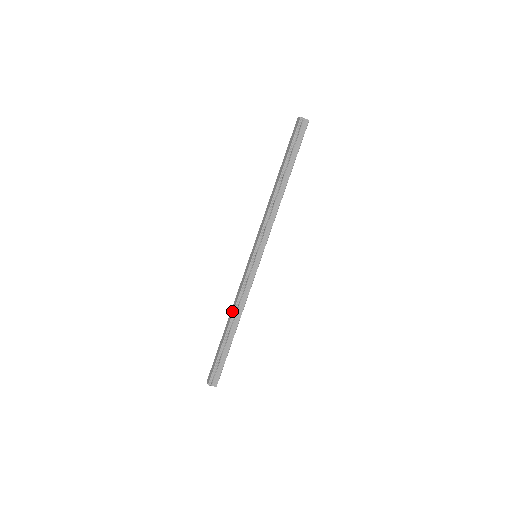
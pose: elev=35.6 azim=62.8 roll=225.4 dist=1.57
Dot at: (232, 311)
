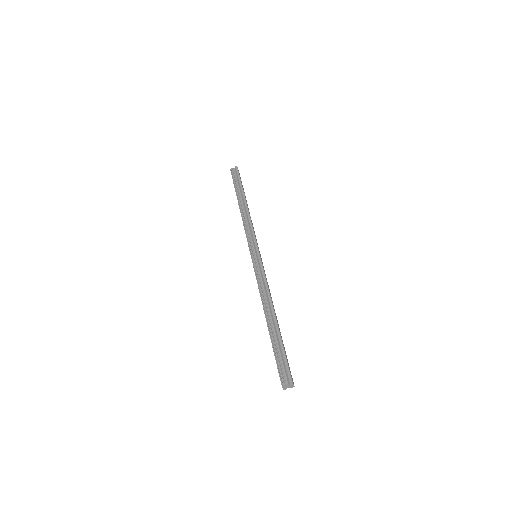
Dot at: occluded
